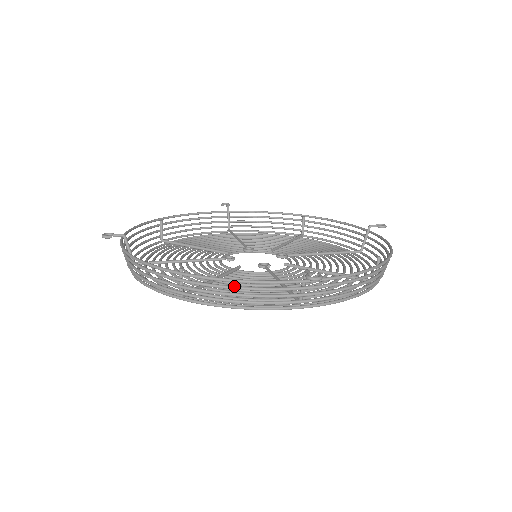
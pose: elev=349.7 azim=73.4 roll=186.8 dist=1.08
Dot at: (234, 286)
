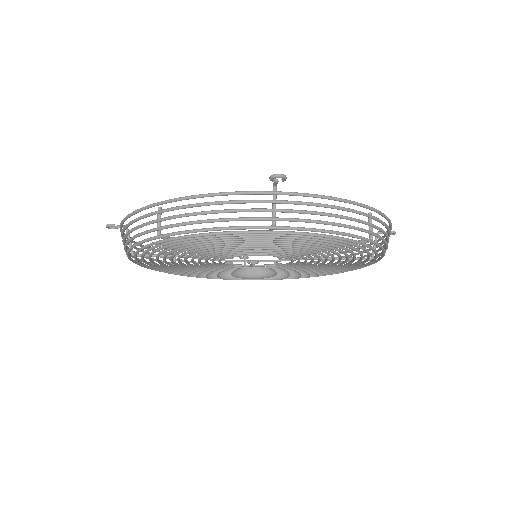
Dot at: occluded
